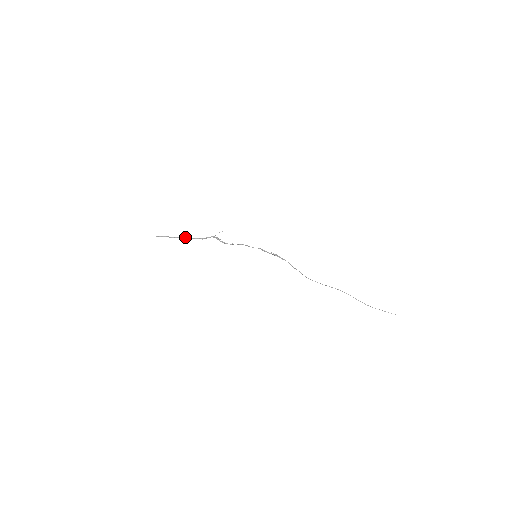
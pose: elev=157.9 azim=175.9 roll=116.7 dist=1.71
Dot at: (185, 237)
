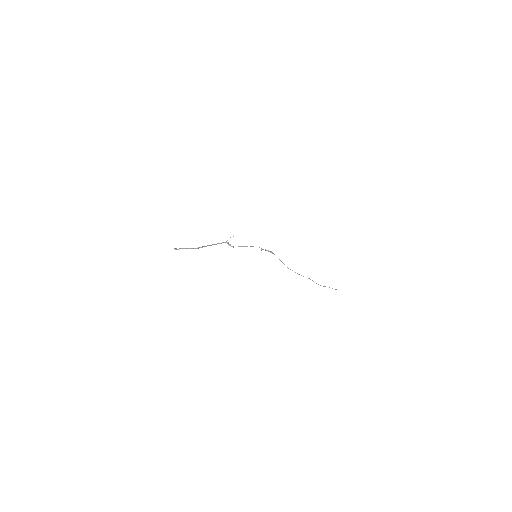
Dot at: (201, 247)
